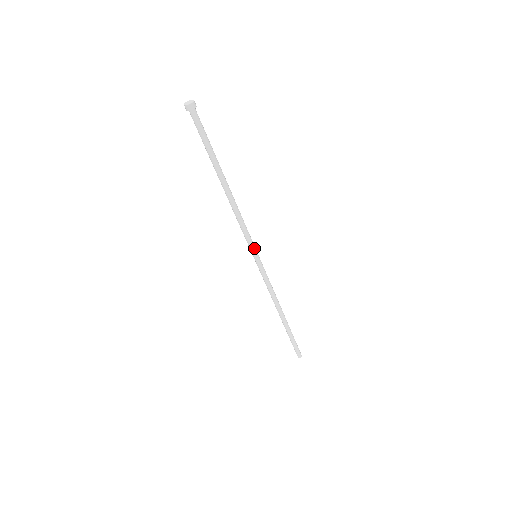
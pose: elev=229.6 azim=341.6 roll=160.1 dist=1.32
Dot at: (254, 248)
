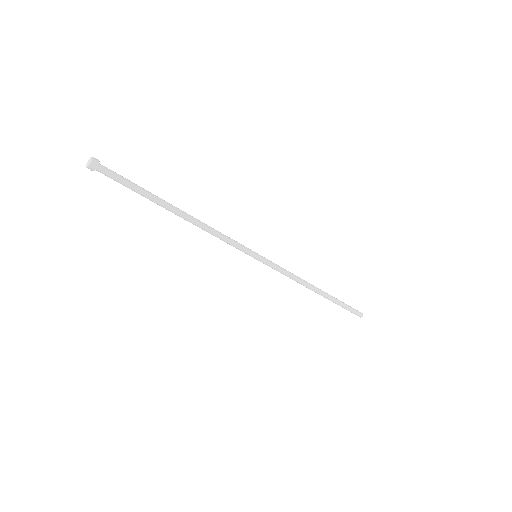
Dot at: (249, 251)
